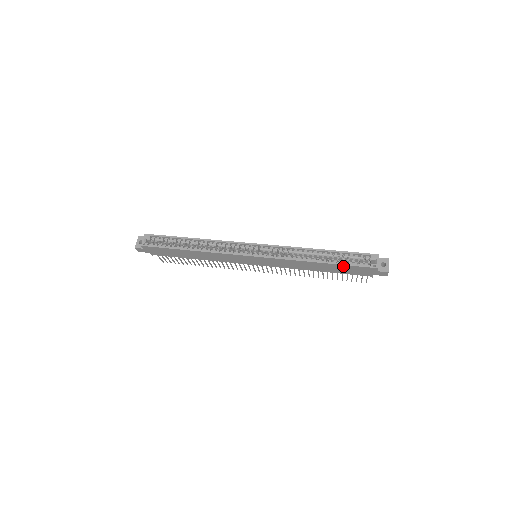
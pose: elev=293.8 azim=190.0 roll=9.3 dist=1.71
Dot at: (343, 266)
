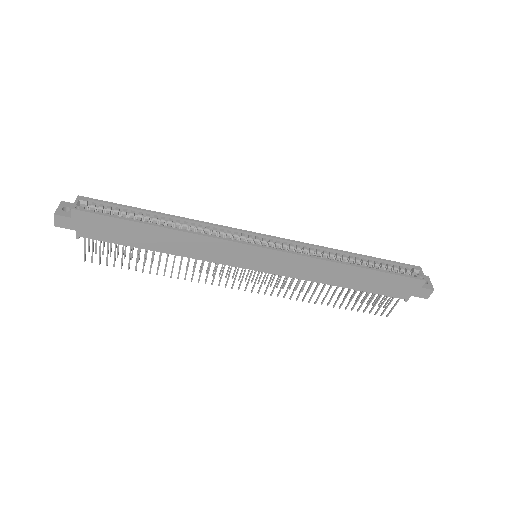
Dot at: (383, 275)
